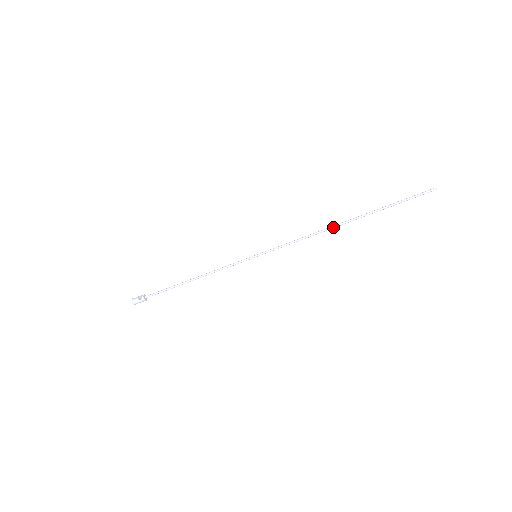
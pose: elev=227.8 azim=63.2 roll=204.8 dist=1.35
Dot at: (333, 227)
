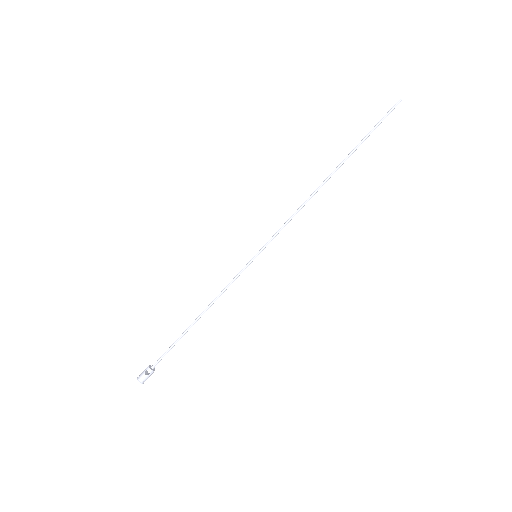
Dot at: (322, 185)
